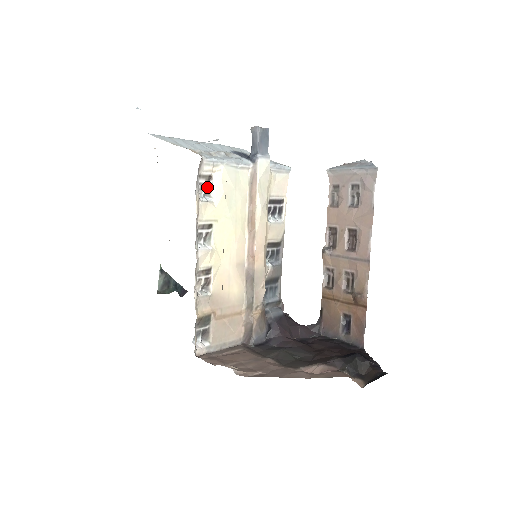
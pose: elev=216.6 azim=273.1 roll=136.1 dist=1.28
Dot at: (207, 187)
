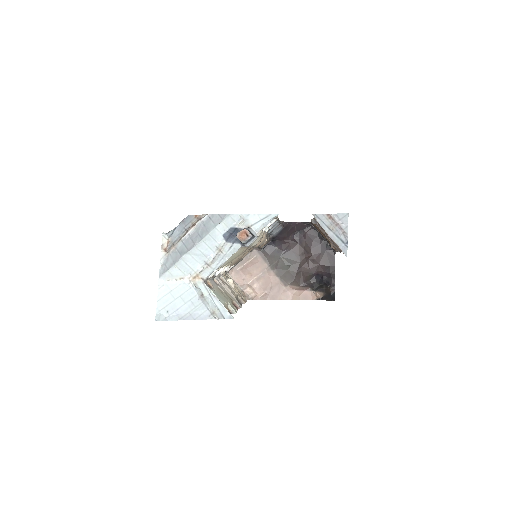
Dot at: occluded
